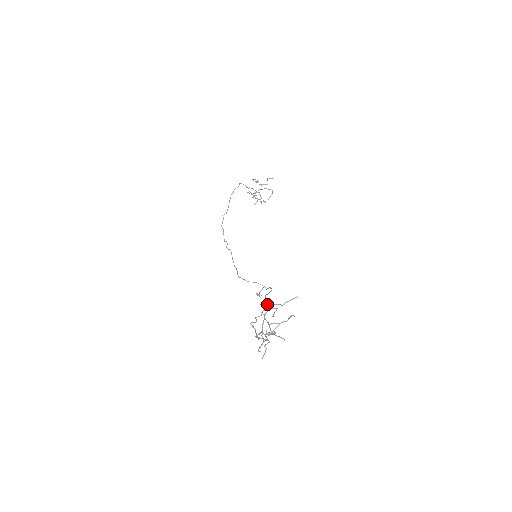
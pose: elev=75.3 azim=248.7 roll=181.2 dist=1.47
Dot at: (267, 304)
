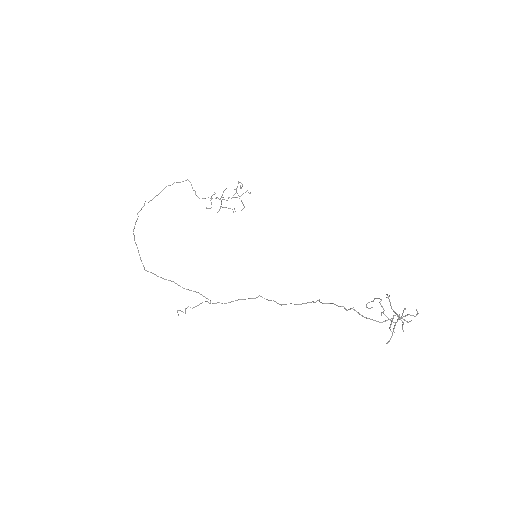
Dot at: (320, 302)
